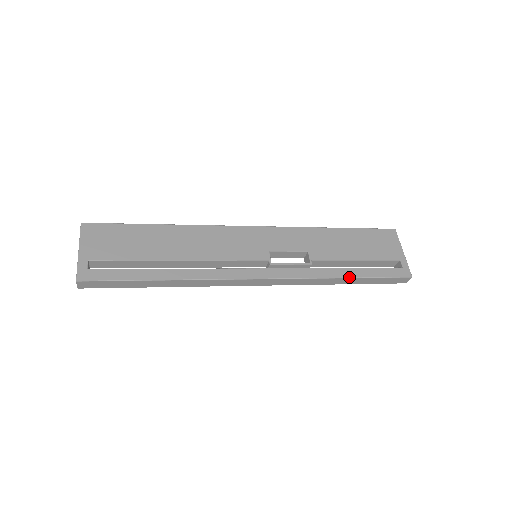
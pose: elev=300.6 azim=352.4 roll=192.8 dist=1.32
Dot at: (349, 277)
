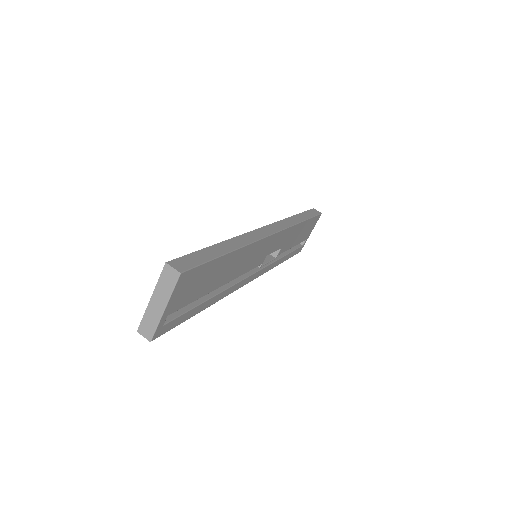
Dot at: occluded
